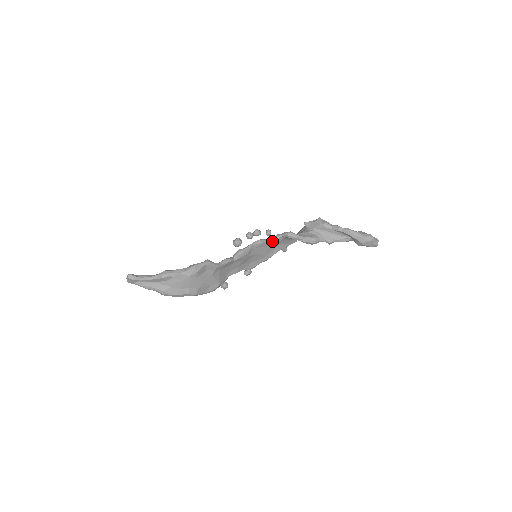
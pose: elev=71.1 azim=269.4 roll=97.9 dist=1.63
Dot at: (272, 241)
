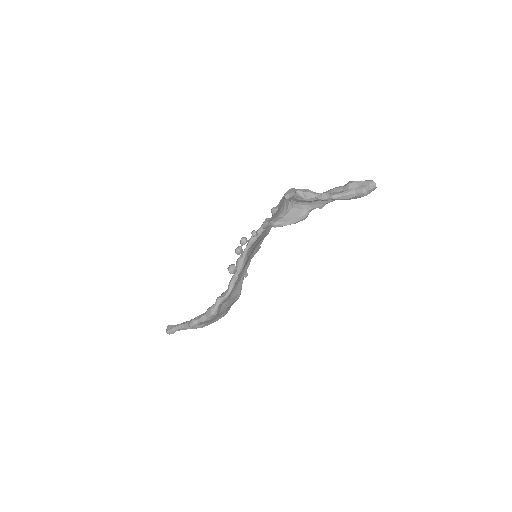
Dot at: (262, 231)
